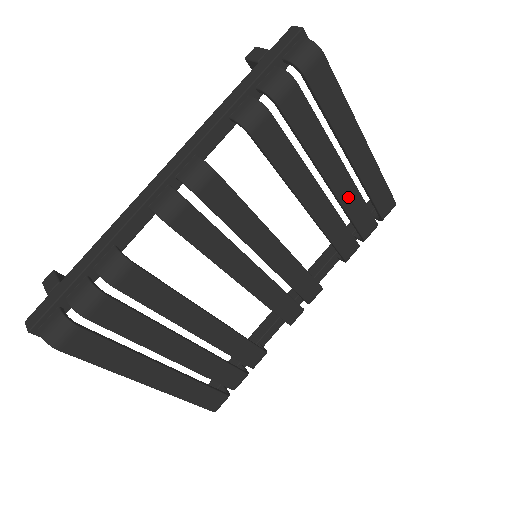
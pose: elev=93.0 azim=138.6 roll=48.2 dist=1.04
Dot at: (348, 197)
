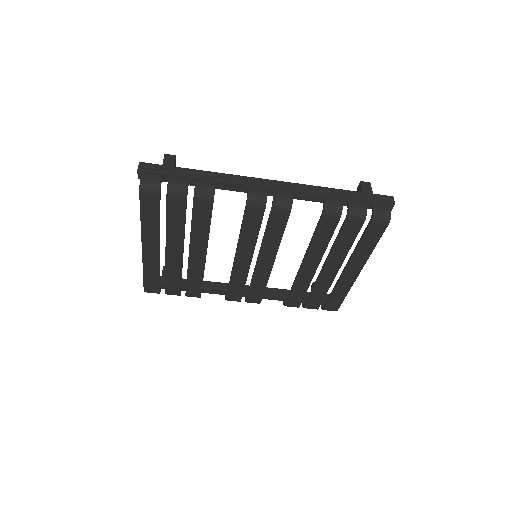
Dot at: (323, 283)
